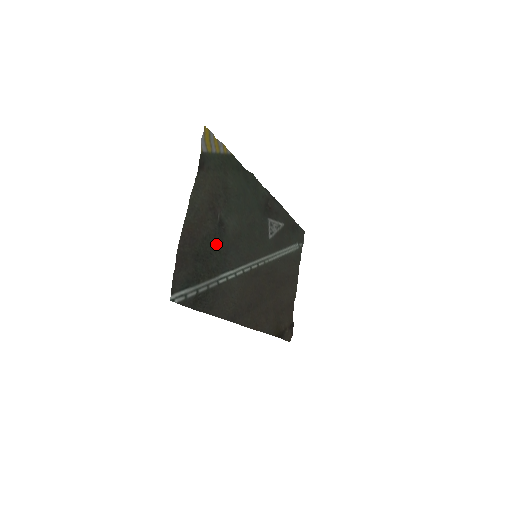
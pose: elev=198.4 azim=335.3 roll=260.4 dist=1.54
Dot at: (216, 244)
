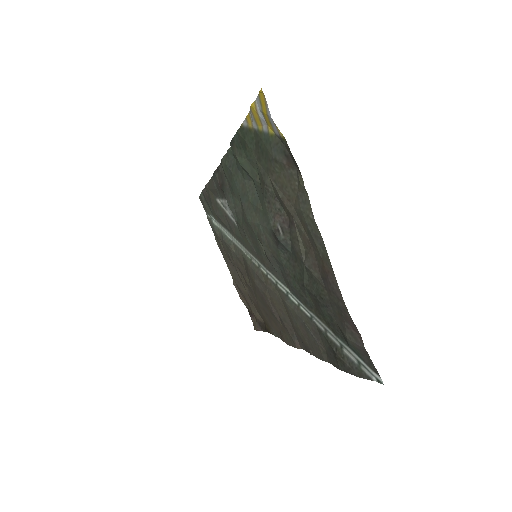
Dot at: (296, 269)
